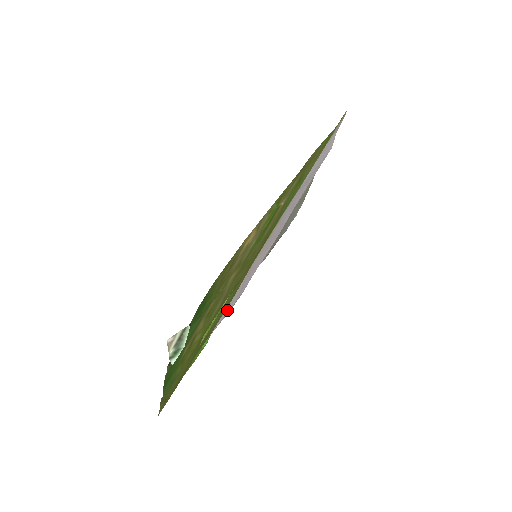
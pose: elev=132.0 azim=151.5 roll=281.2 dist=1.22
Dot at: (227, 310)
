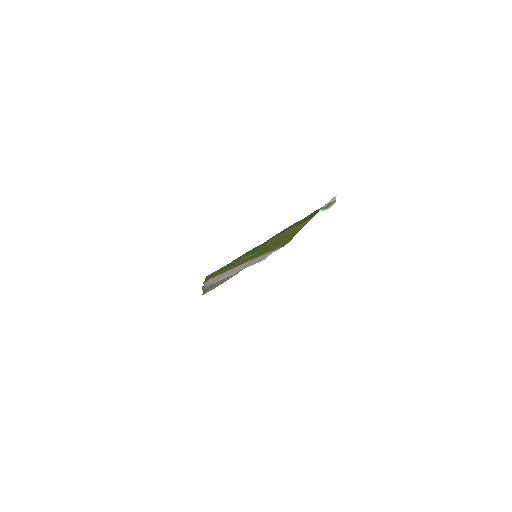
Dot at: (210, 281)
